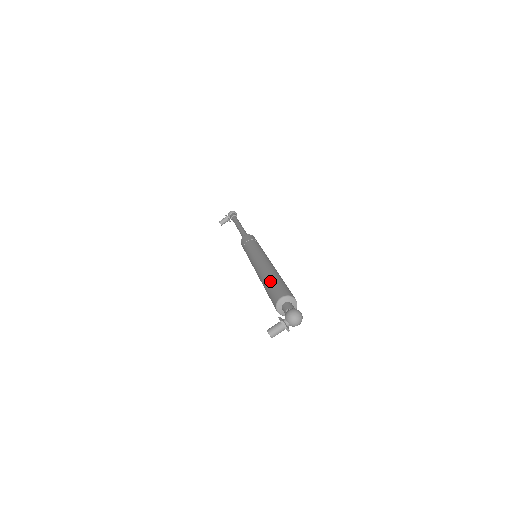
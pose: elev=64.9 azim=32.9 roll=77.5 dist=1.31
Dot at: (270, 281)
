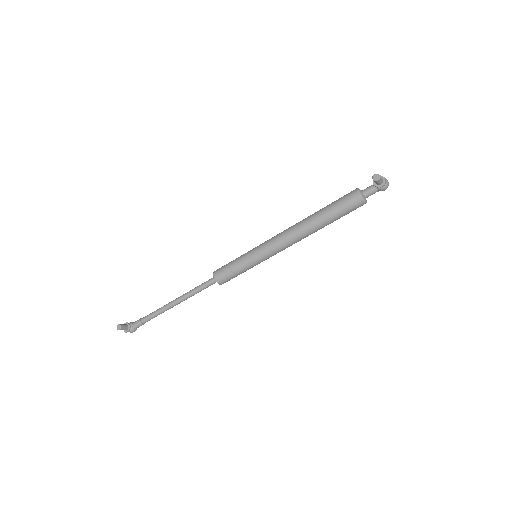
Dot at: (326, 206)
